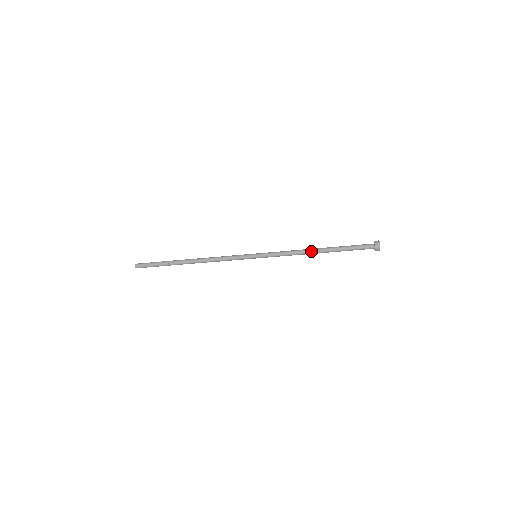
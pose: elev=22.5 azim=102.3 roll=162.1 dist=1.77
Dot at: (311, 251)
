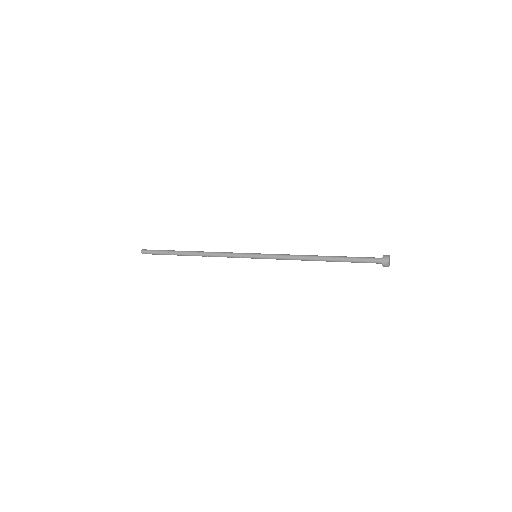
Dot at: (312, 259)
